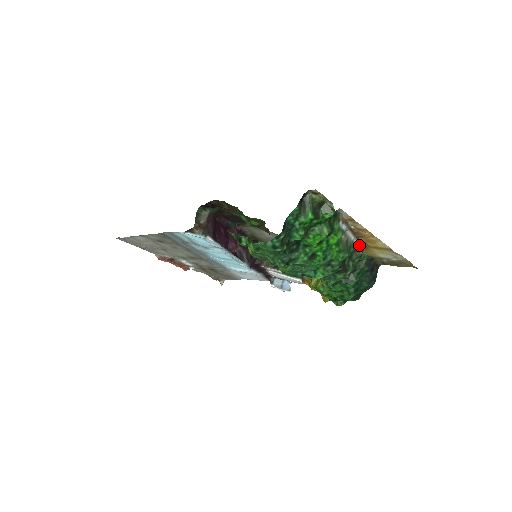
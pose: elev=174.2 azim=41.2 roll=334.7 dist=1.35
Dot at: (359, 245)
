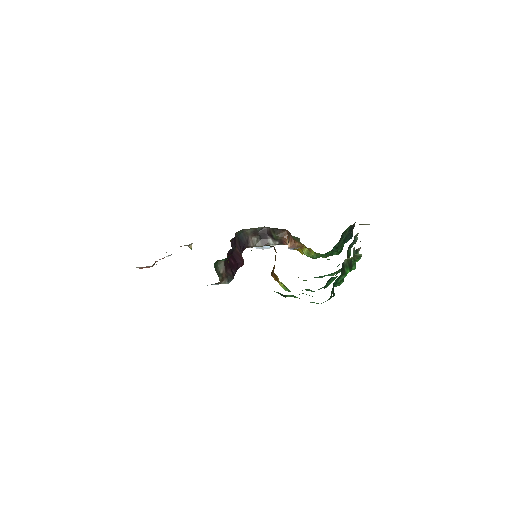
Dot at: (355, 237)
